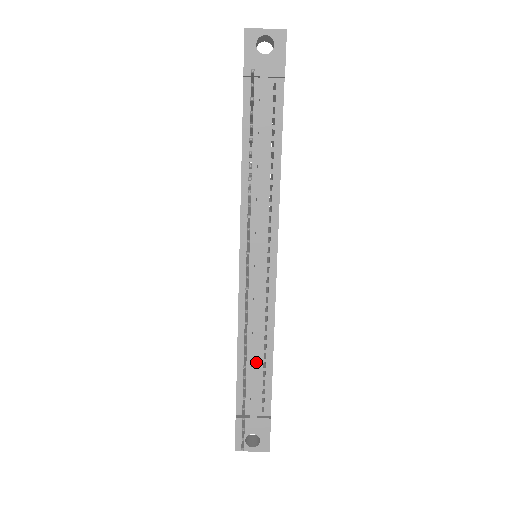
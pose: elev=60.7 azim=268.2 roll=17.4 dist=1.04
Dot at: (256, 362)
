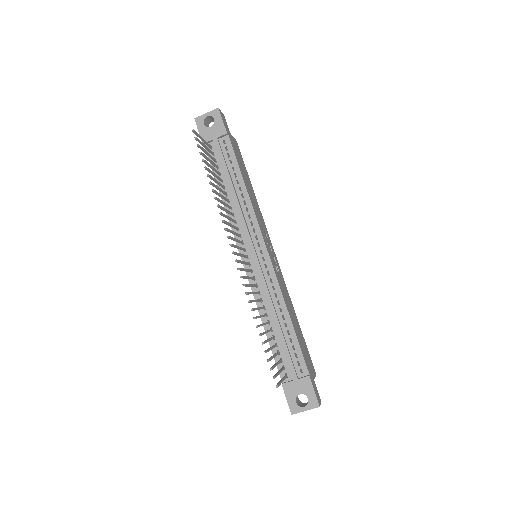
Dot at: (280, 331)
